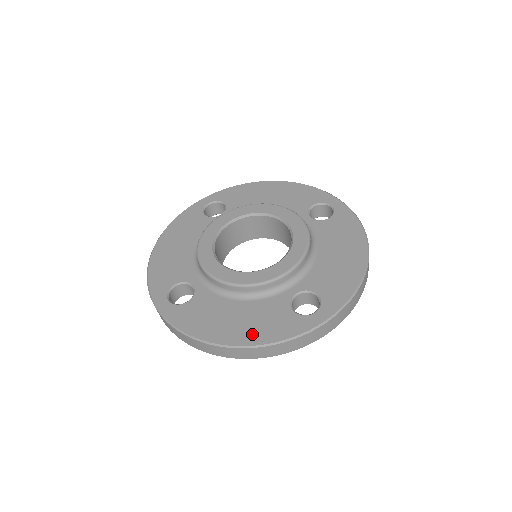
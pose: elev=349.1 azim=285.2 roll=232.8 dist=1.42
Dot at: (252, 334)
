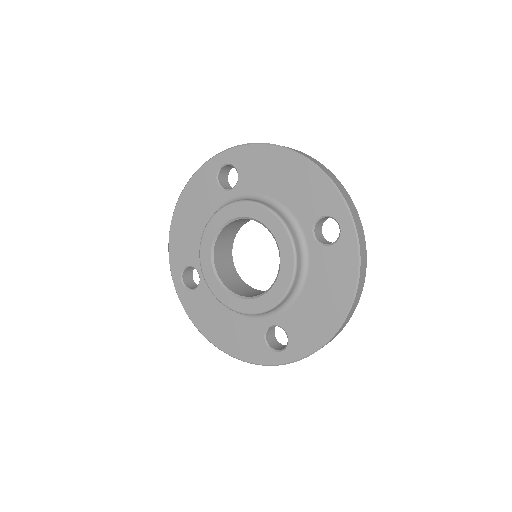
Dot at: (232, 346)
